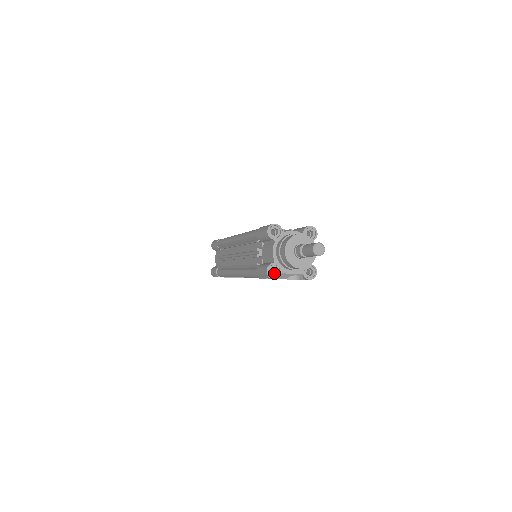
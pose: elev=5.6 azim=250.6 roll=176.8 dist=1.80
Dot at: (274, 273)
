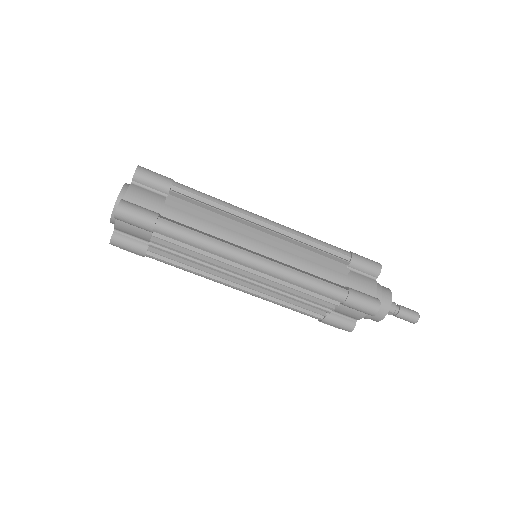
Dot at: occluded
